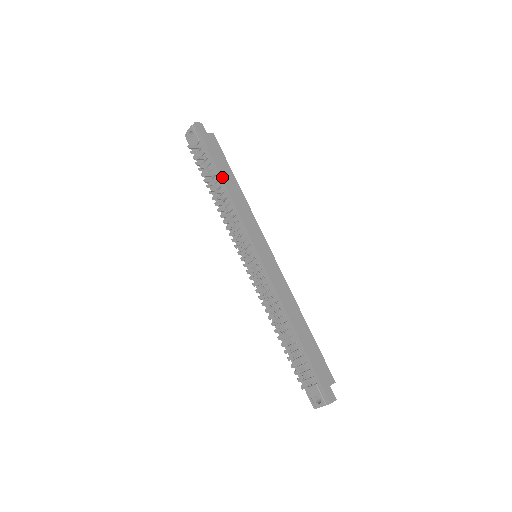
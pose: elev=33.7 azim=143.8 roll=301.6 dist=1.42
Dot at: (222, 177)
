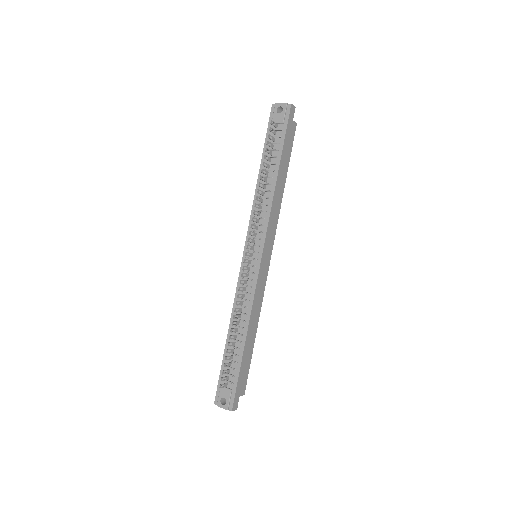
Dot at: (279, 171)
